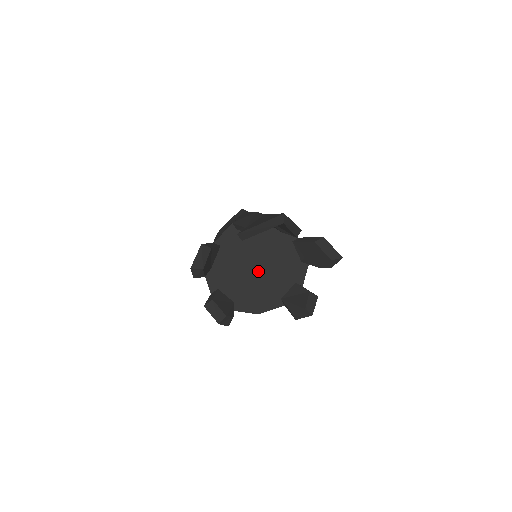
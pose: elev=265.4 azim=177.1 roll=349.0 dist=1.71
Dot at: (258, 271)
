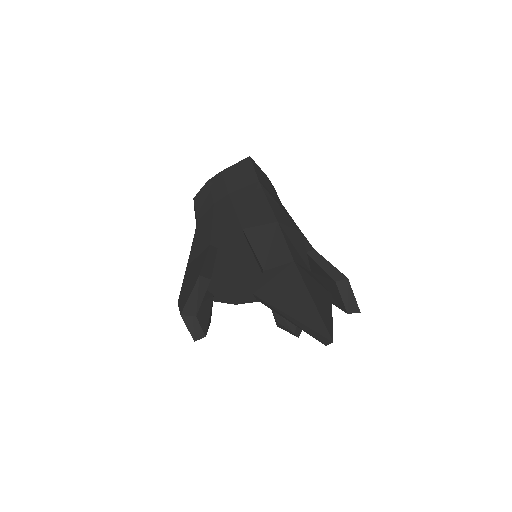
Dot at: (253, 273)
